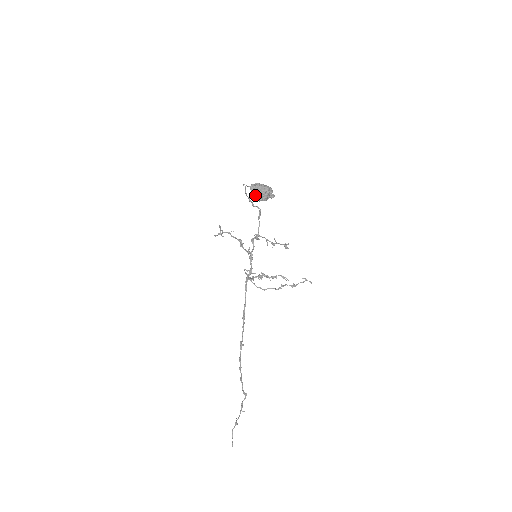
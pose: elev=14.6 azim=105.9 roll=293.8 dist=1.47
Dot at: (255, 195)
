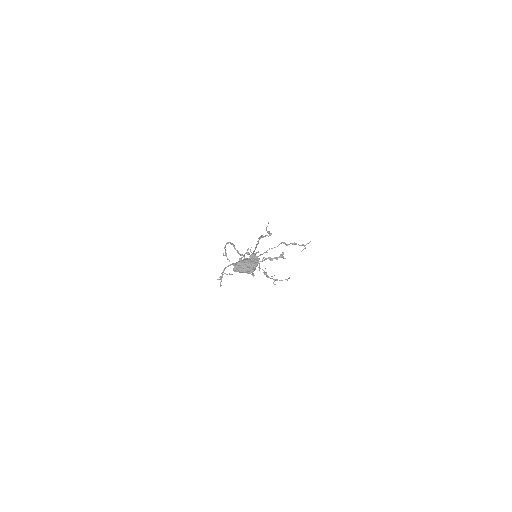
Dot at: occluded
